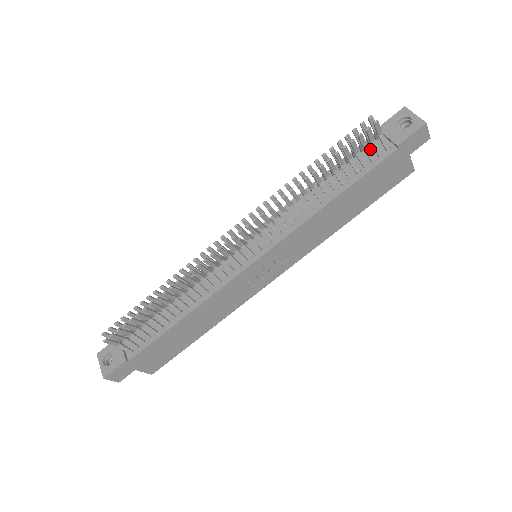
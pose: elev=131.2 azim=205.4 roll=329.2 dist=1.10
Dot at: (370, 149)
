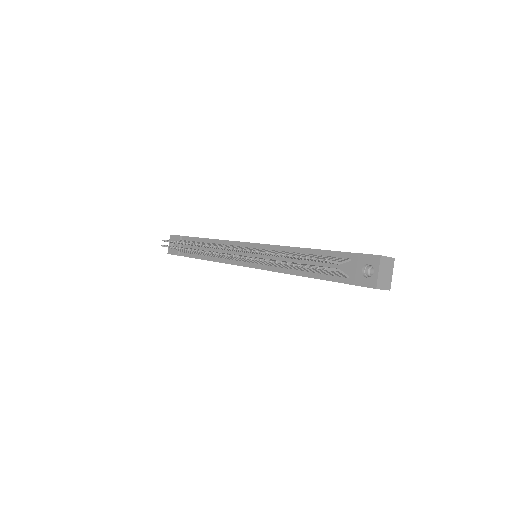
Dot at: occluded
